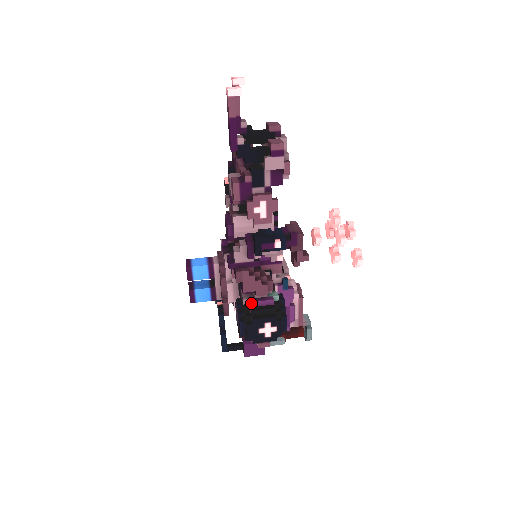
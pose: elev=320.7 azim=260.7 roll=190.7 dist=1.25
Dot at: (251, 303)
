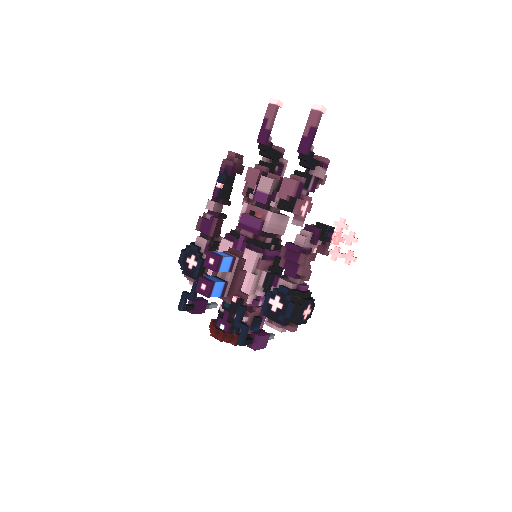
Dot at: (294, 288)
